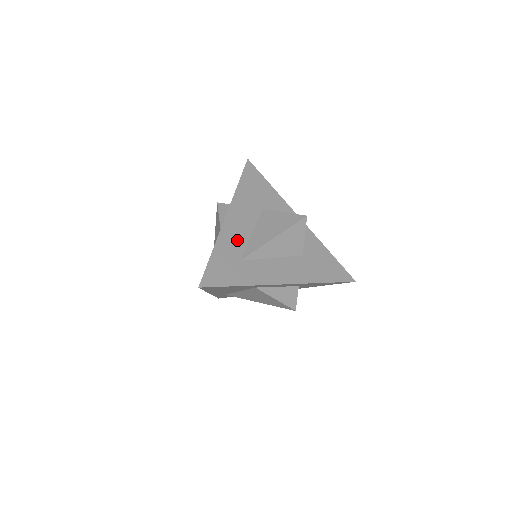
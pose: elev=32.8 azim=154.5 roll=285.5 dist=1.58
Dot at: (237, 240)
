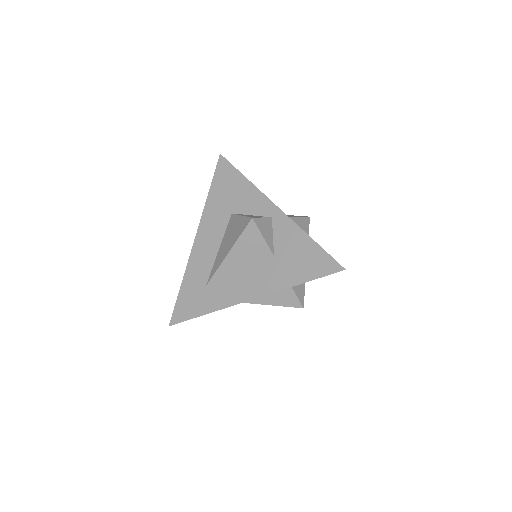
Dot at: (204, 263)
